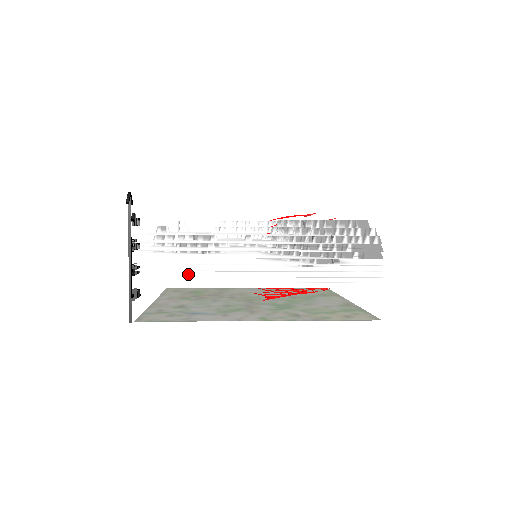
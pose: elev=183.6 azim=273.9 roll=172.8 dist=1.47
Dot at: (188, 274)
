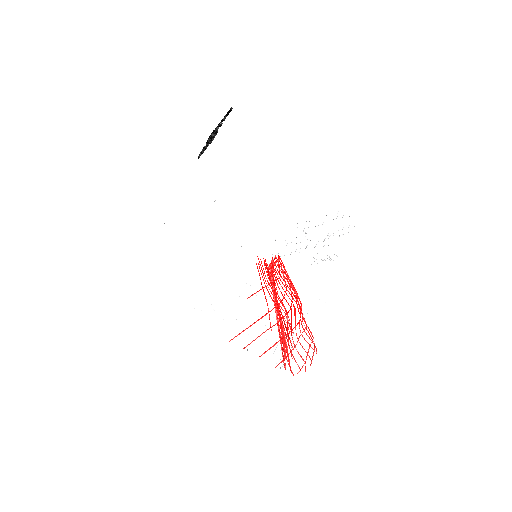
Dot at: occluded
